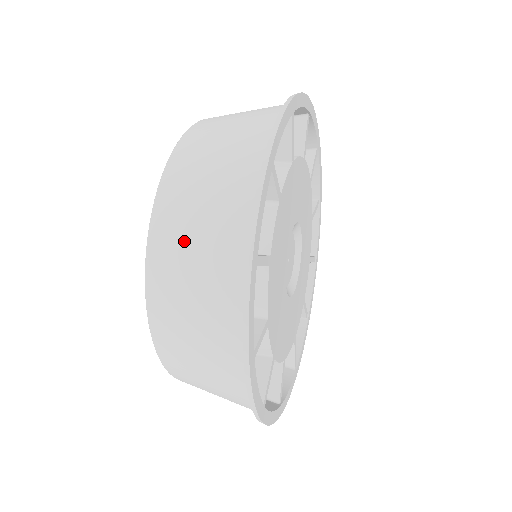
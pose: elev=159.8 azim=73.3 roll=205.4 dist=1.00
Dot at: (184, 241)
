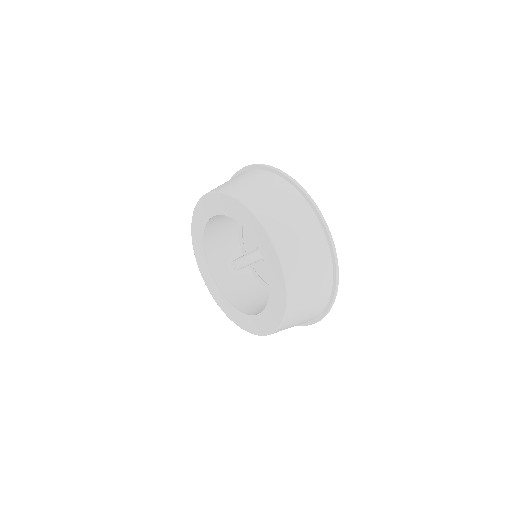
Dot at: (276, 210)
